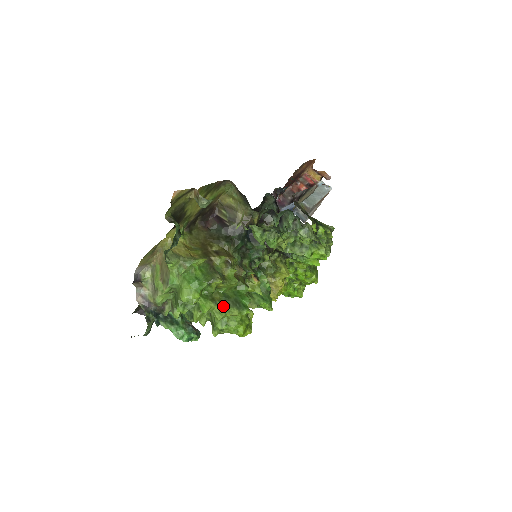
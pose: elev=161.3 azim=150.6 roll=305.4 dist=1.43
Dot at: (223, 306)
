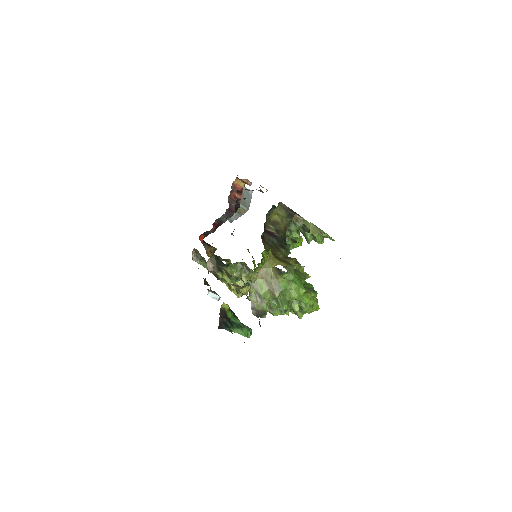
Dot at: occluded
